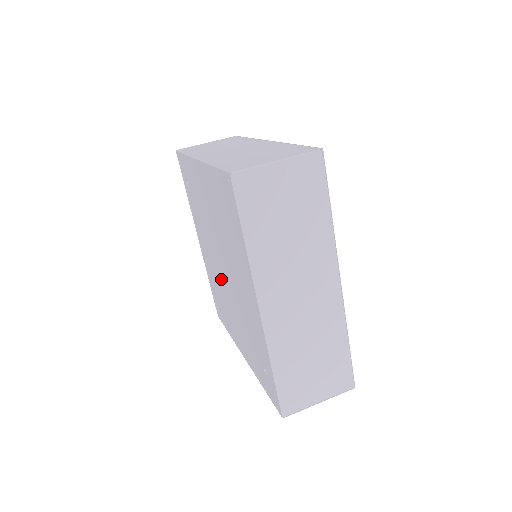
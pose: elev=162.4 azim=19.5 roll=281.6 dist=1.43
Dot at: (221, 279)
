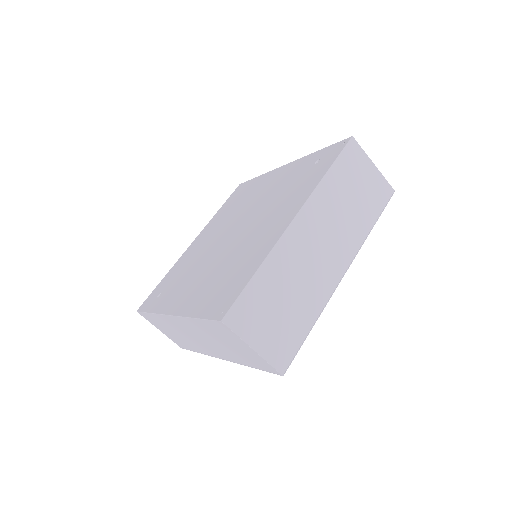
Dot at: (234, 222)
